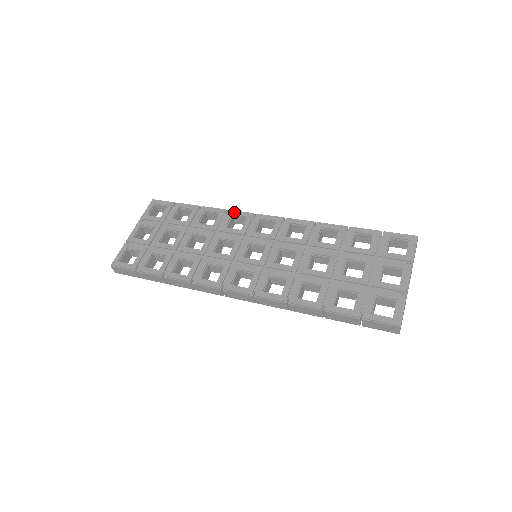
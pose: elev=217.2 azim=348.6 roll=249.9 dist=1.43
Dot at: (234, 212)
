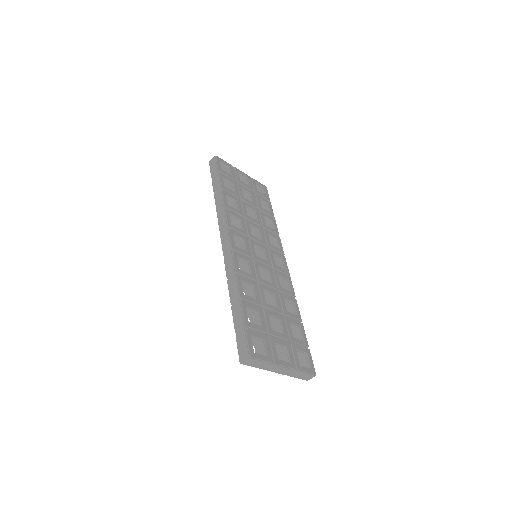
Dot at: (280, 240)
